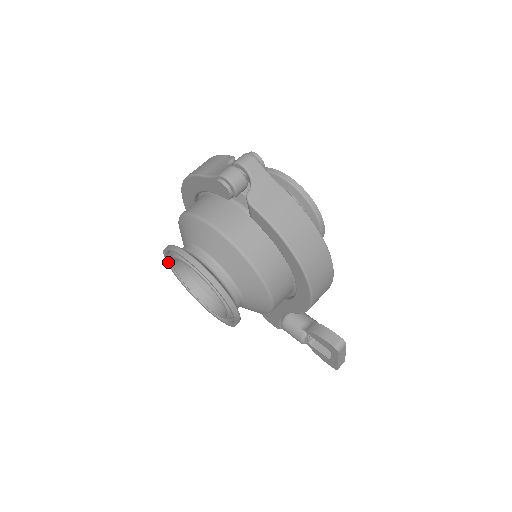
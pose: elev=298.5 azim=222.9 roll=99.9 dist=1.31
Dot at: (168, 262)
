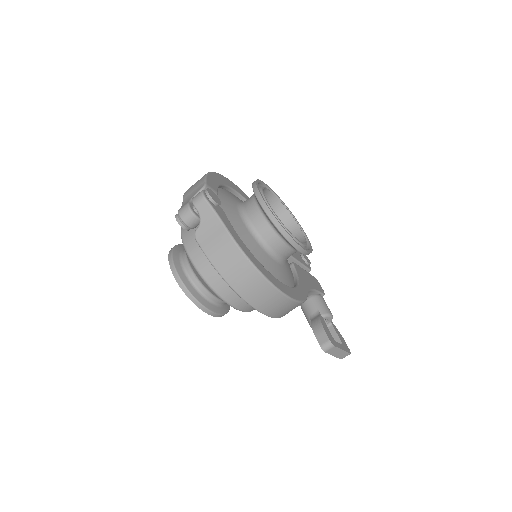
Dot at: occluded
